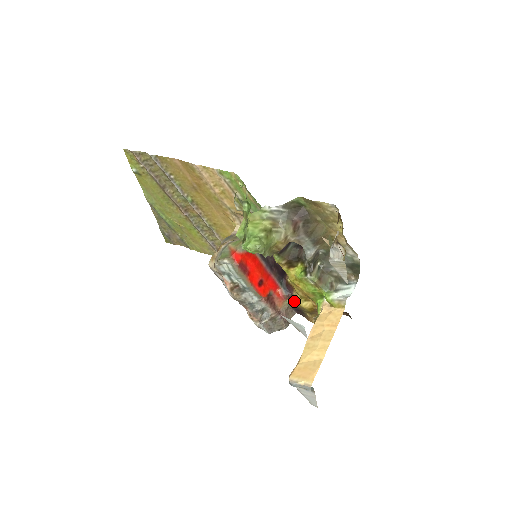
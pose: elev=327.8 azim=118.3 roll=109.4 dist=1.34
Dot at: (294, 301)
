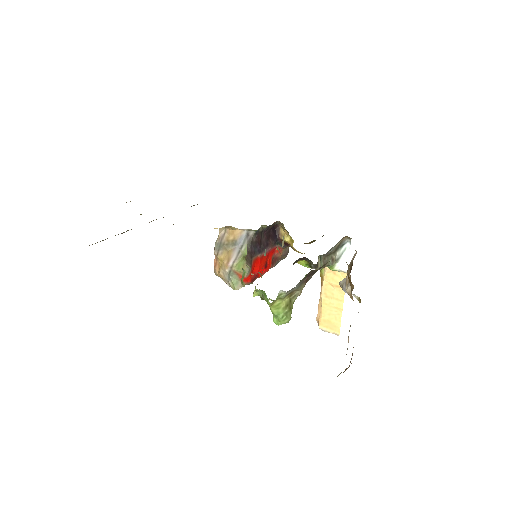
Dot at: occluded
